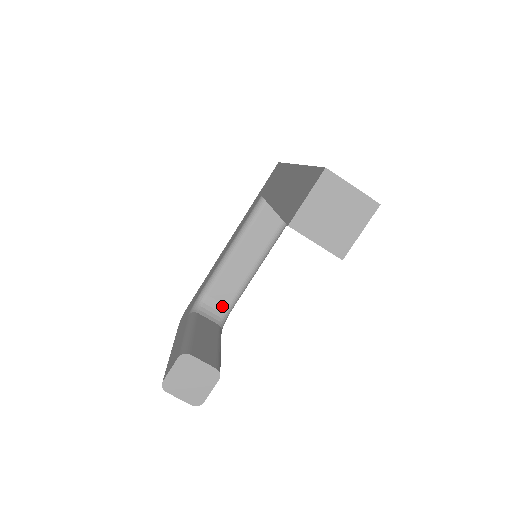
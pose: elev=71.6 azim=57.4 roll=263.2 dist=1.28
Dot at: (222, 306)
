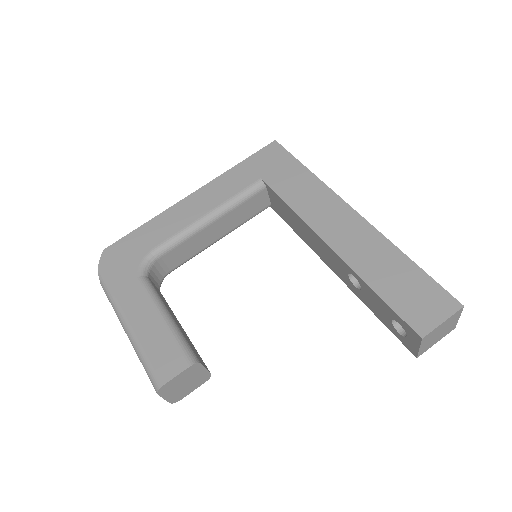
Dot at: (166, 270)
